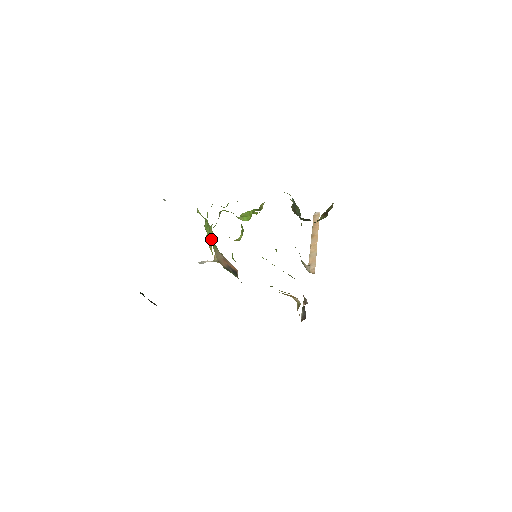
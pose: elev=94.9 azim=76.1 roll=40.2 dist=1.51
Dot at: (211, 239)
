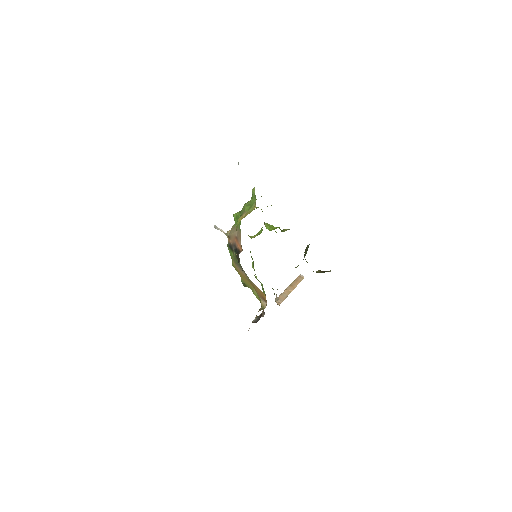
Dot at: (248, 213)
